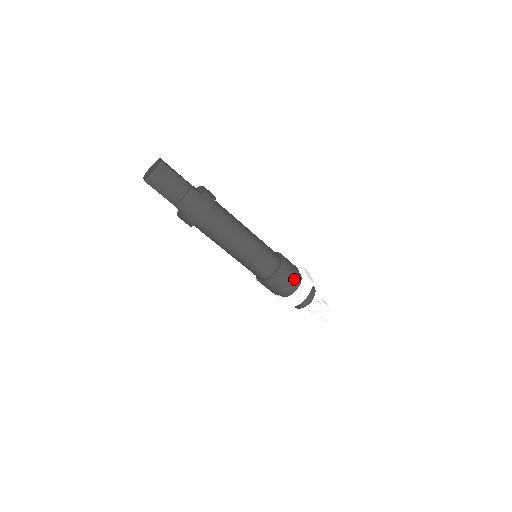
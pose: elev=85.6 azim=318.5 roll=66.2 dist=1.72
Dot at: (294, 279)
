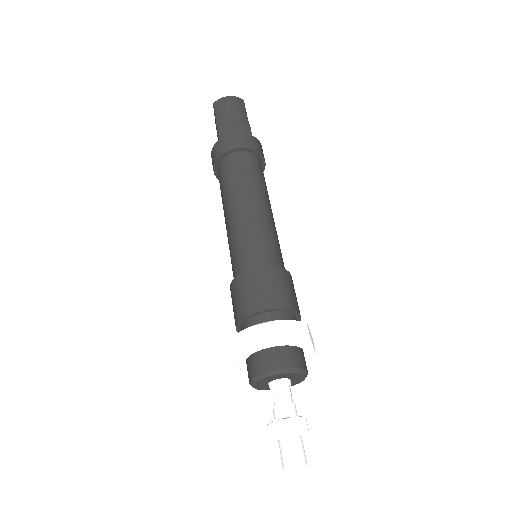
Dot at: (282, 303)
